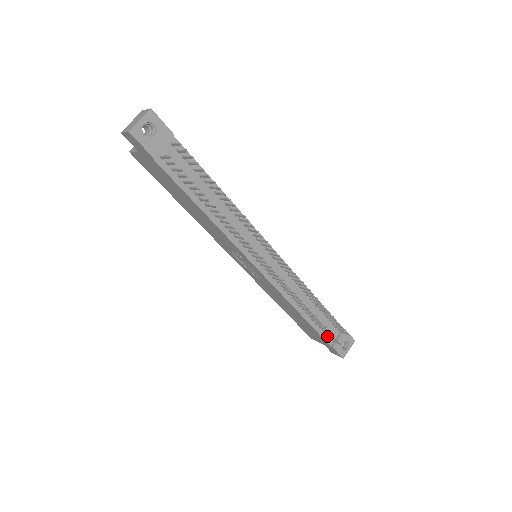
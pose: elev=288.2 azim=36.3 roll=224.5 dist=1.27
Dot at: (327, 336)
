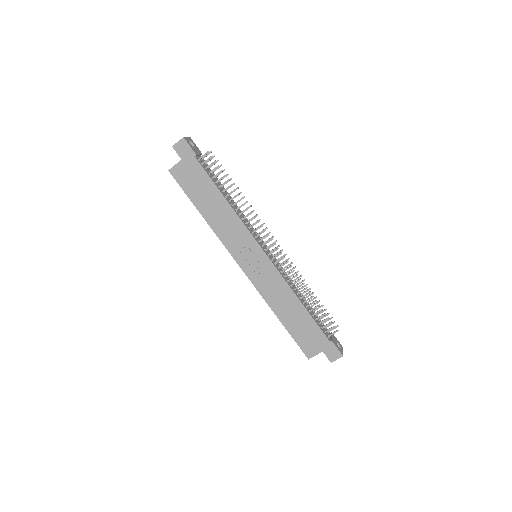
Dot at: (324, 332)
